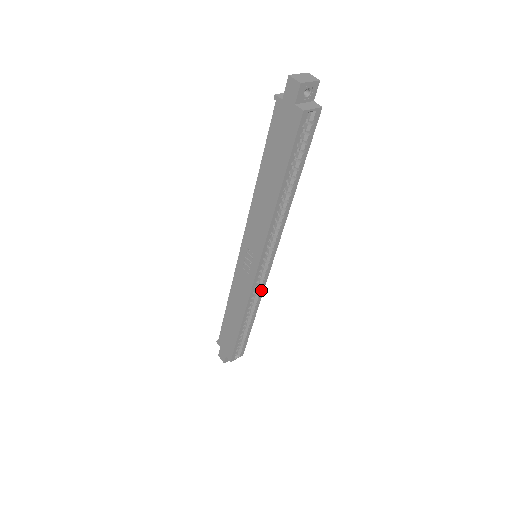
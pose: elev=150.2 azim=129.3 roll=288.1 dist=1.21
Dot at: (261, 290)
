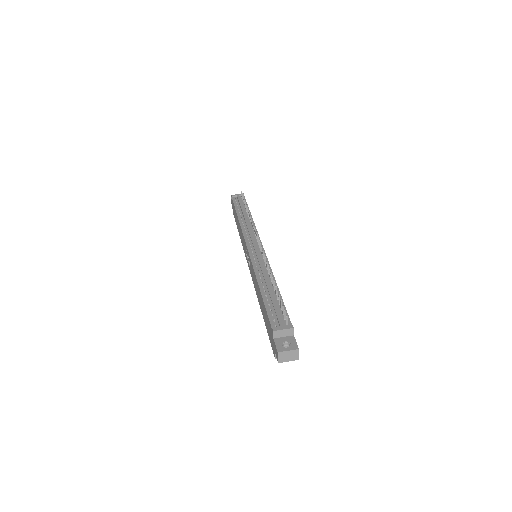
Dot at: occluded
